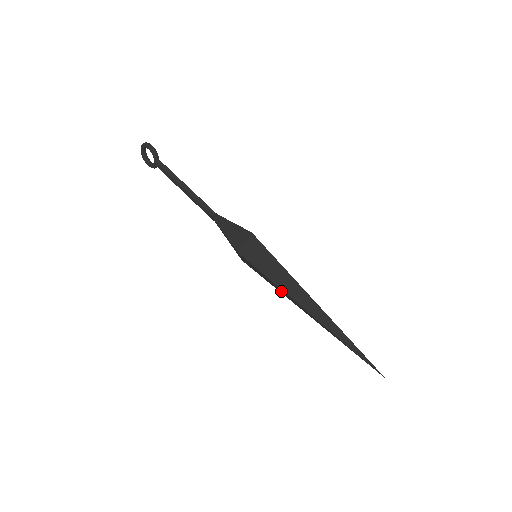
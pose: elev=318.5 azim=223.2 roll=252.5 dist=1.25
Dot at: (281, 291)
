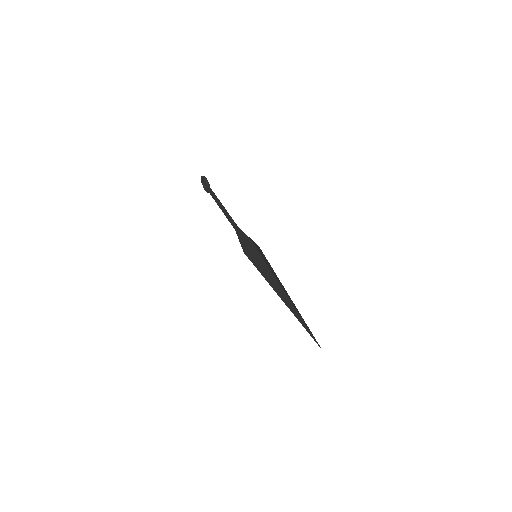
Dot at: occluded
